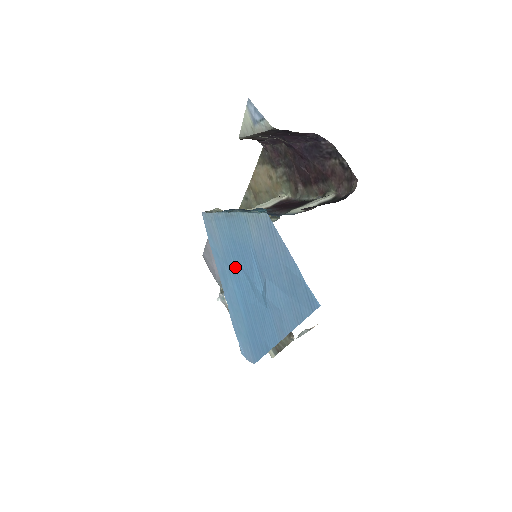
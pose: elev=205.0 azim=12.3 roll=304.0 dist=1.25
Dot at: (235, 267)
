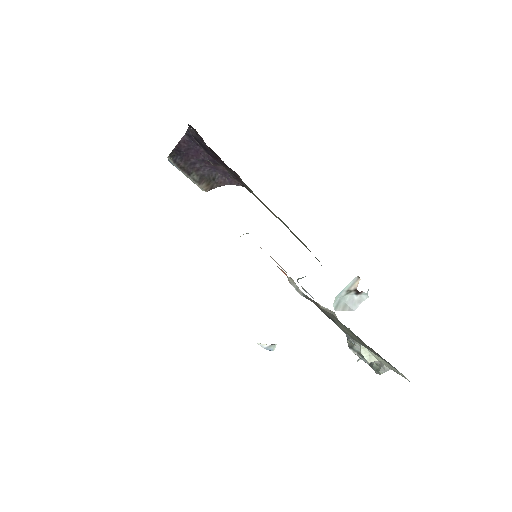
Dot at: occluded
